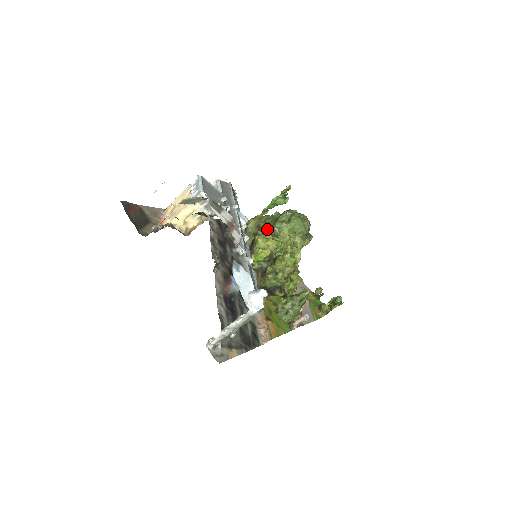
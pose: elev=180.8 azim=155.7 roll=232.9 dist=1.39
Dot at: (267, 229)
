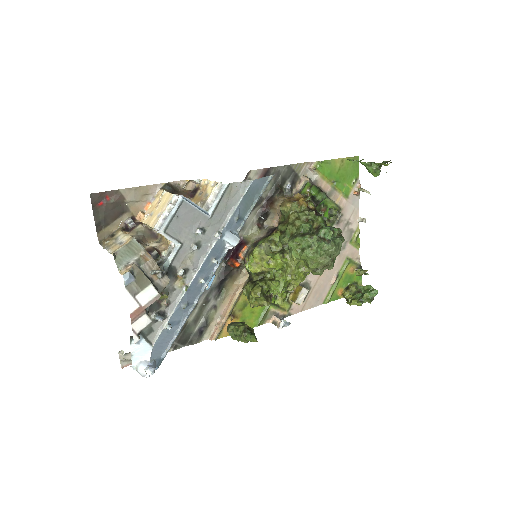
Dot at: (286, 234)
